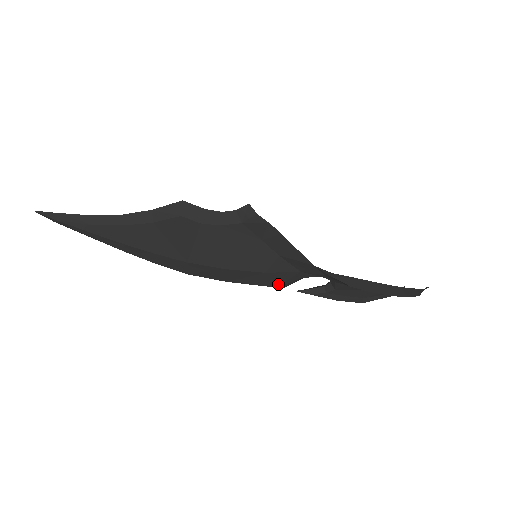
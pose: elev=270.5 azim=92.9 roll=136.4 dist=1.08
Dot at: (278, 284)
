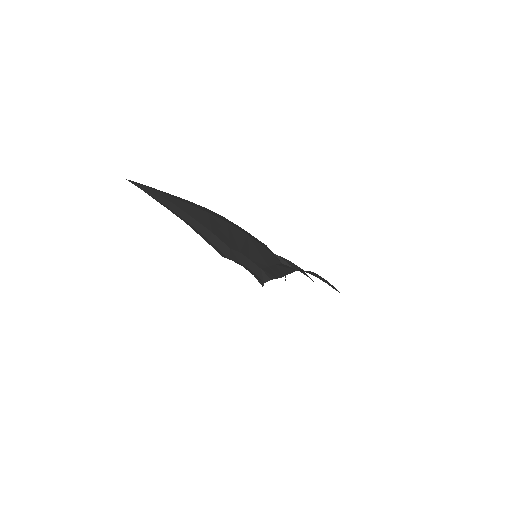
Dot at: occluded
